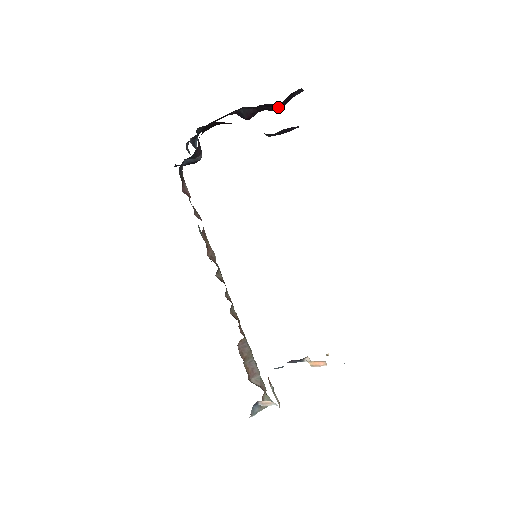
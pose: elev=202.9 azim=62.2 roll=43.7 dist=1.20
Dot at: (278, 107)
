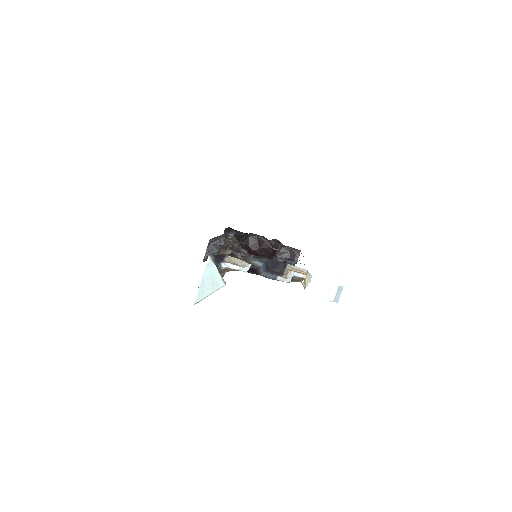
Dot at: occluded
